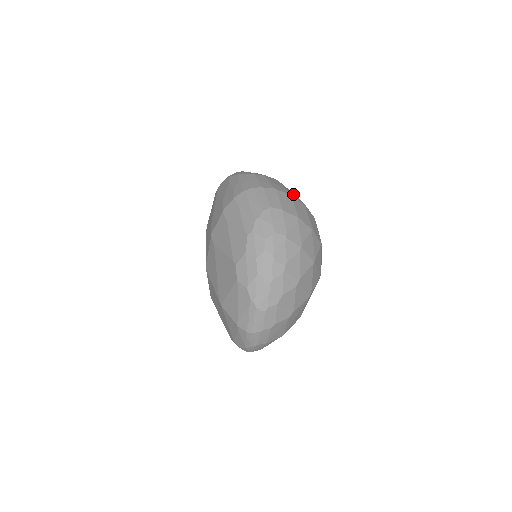
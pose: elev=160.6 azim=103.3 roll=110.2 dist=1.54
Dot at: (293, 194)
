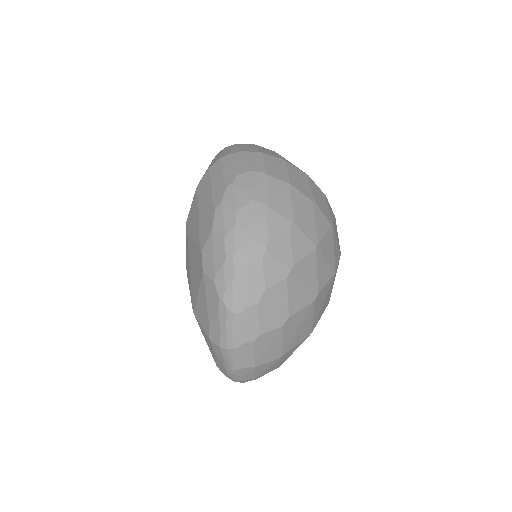
Dot at: occluded
